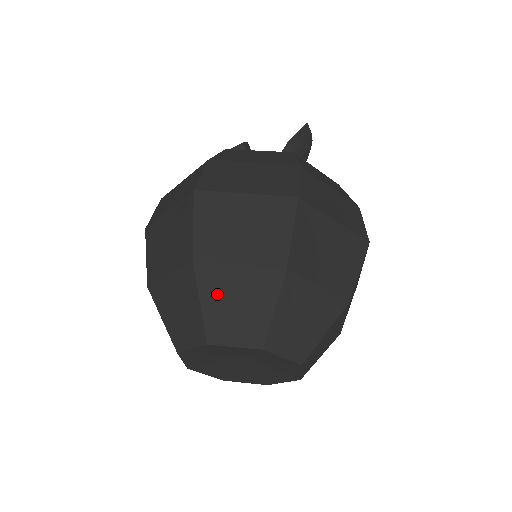
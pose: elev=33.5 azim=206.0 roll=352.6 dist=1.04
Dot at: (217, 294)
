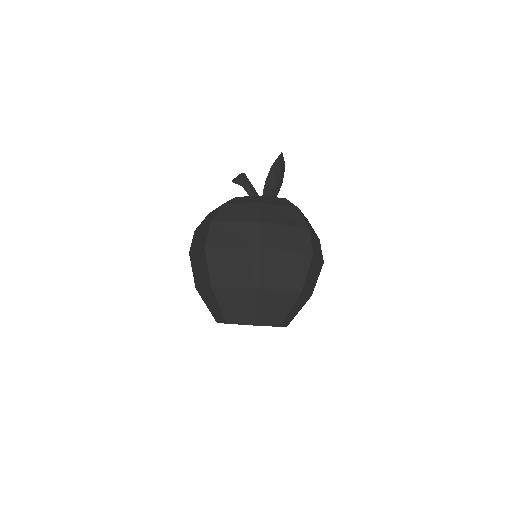
Dot at: (226, 301)
